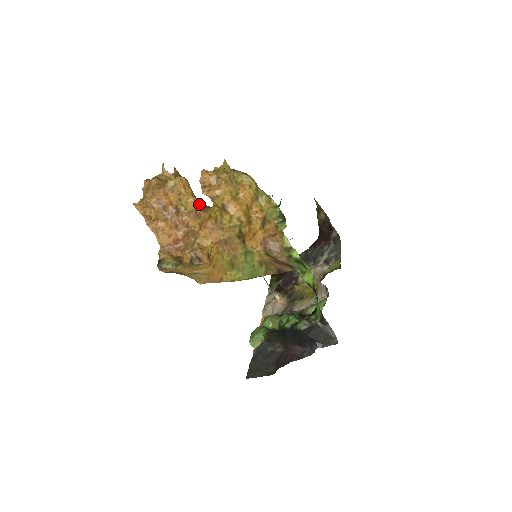
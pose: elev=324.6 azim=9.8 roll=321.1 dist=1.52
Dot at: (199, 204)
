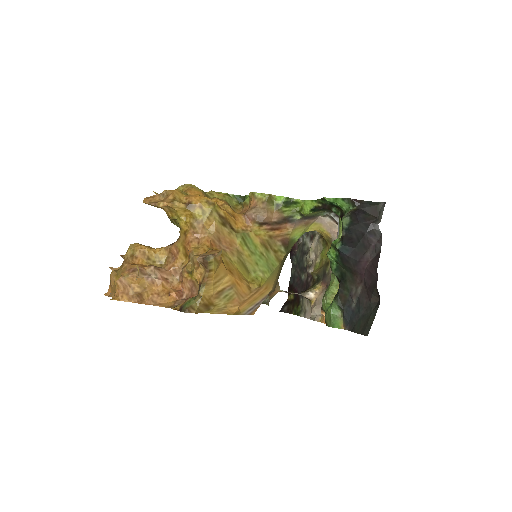
Dot at: (168, 246)
